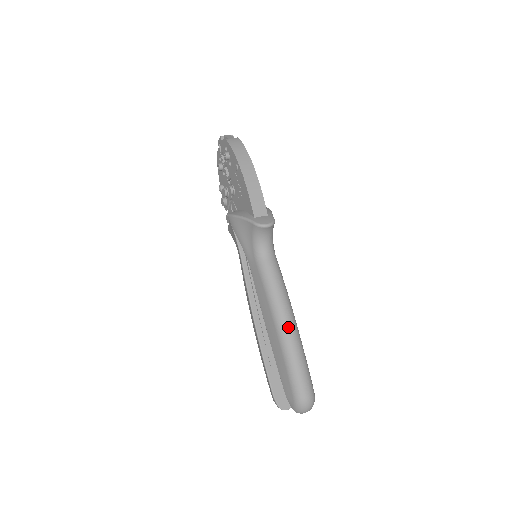
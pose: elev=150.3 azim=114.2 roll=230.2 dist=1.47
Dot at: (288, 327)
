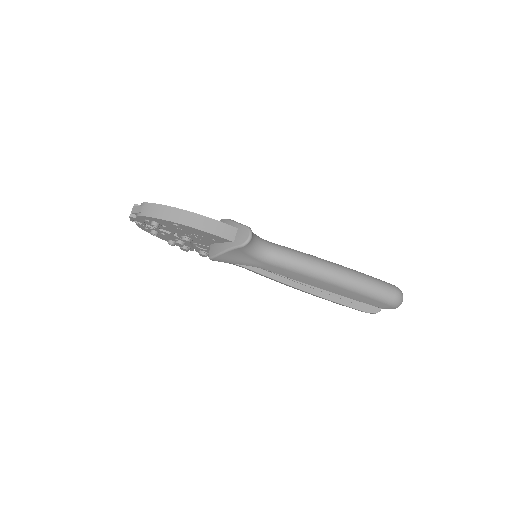
Dot at: (338, 274)
